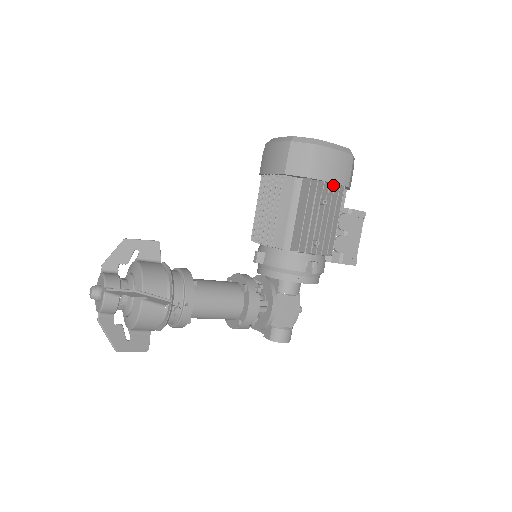
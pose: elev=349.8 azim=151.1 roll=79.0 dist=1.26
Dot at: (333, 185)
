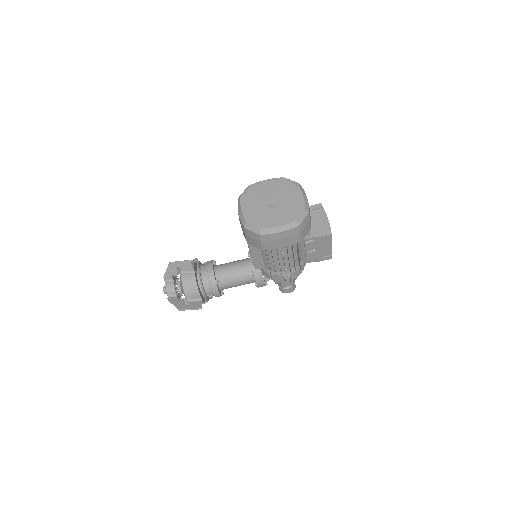
Dot at: (286, 245)
